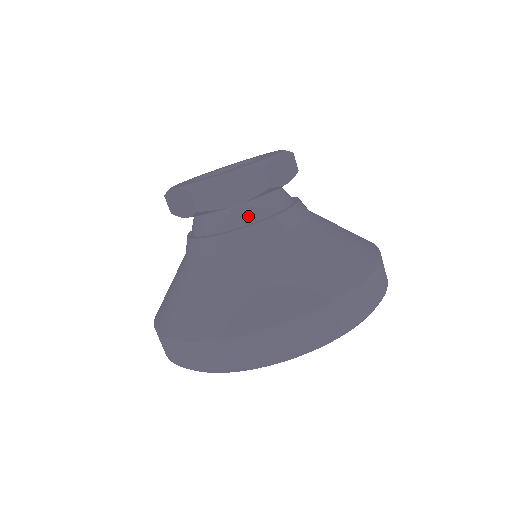
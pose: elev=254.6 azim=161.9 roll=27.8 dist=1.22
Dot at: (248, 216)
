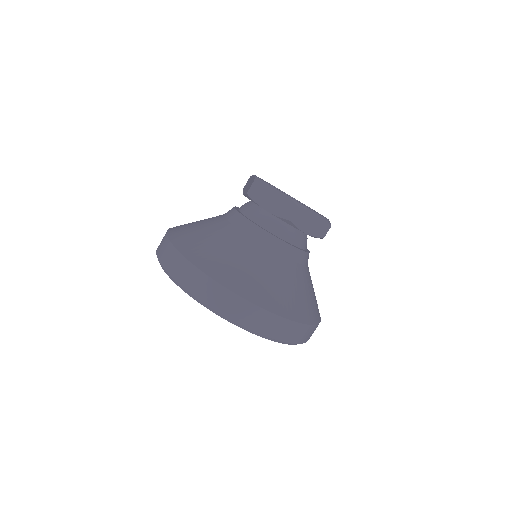
Dot at: (267, 224)
